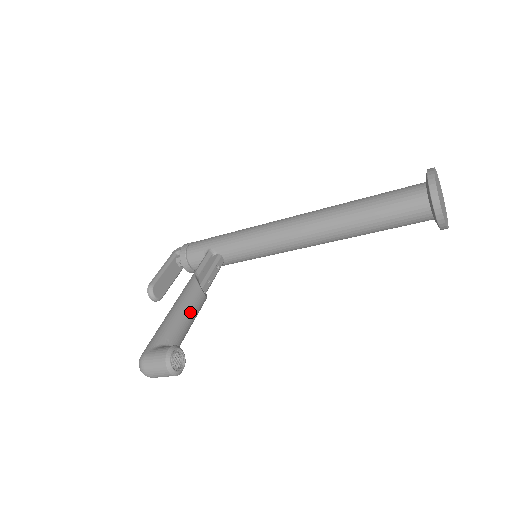
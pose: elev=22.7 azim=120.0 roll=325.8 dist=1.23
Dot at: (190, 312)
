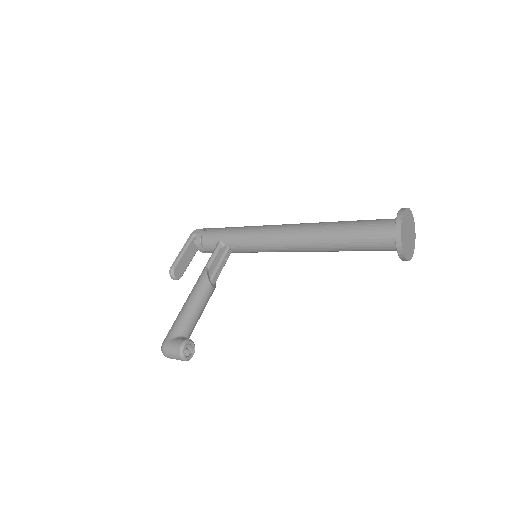
Dot at: (200, 305)
